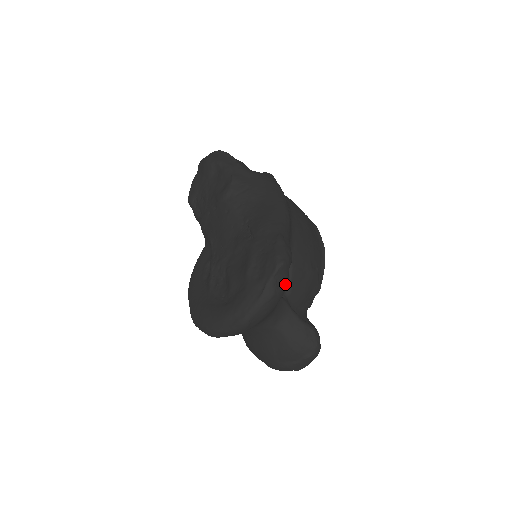
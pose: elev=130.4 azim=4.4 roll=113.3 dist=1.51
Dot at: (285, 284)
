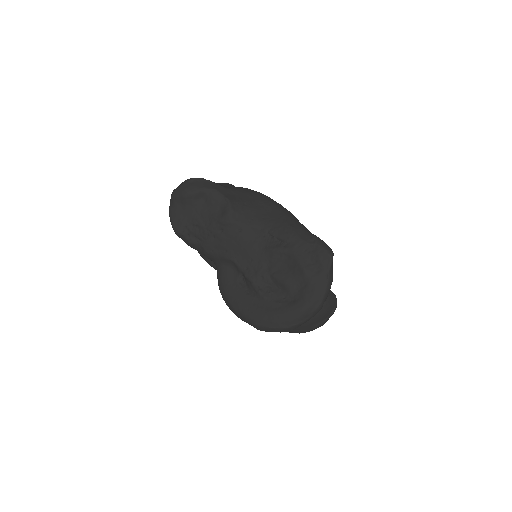
Dot at: (332, 267)
